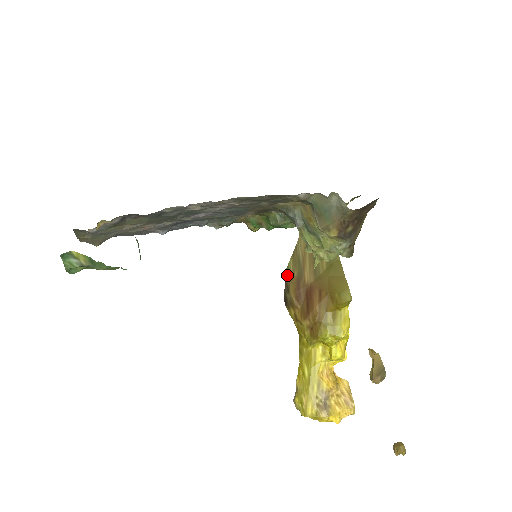
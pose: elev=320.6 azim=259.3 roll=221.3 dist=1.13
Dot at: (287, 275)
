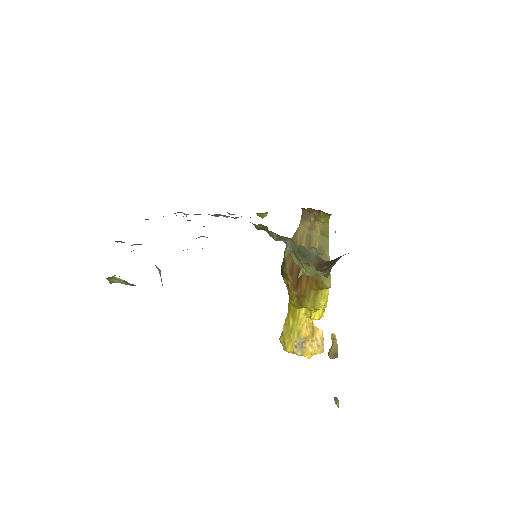
Dot at: (286, 253)
